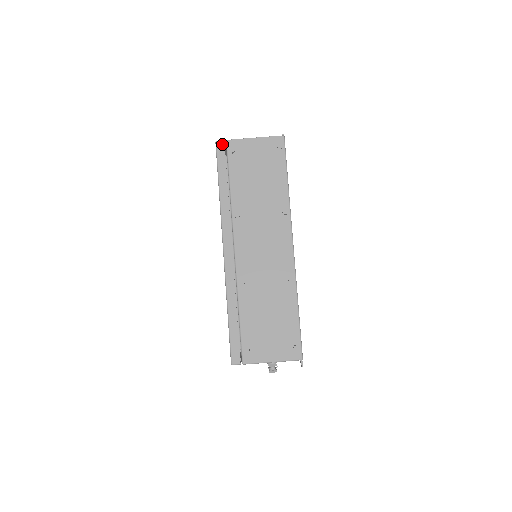
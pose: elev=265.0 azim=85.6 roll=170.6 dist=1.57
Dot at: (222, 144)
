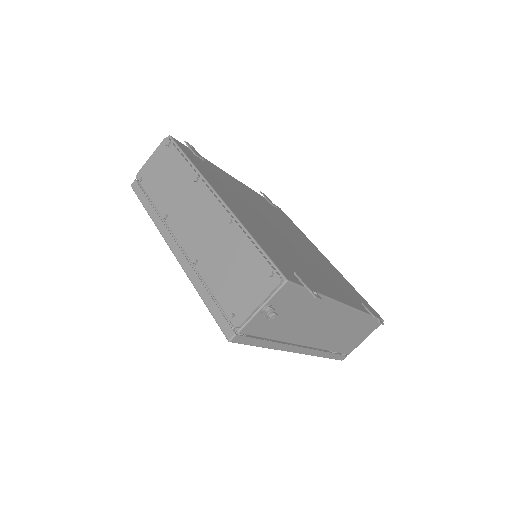
Dot at: (135, 183)
